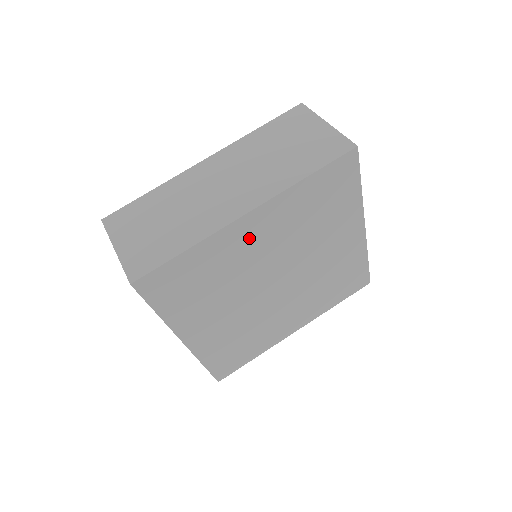
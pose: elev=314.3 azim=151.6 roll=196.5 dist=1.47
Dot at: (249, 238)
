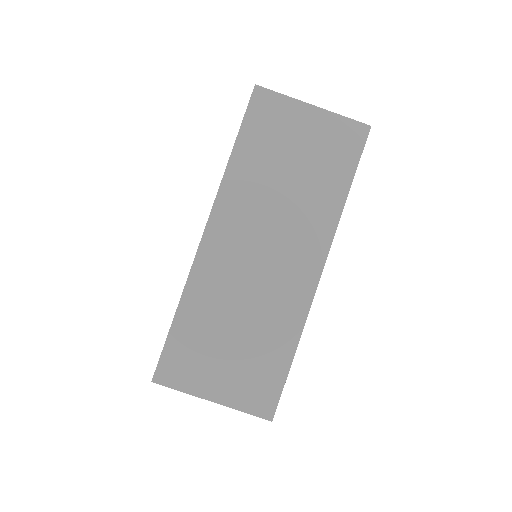
Dot at: occluded
